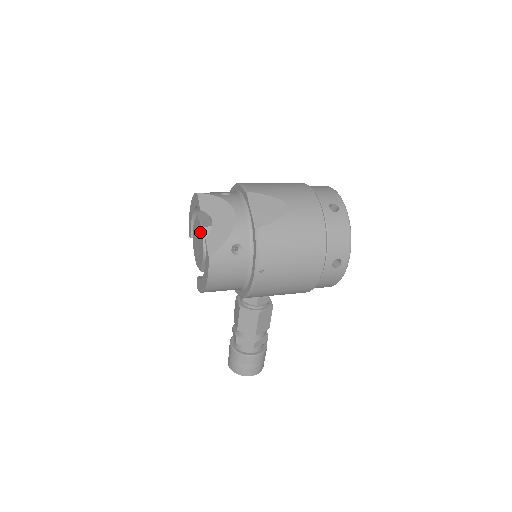
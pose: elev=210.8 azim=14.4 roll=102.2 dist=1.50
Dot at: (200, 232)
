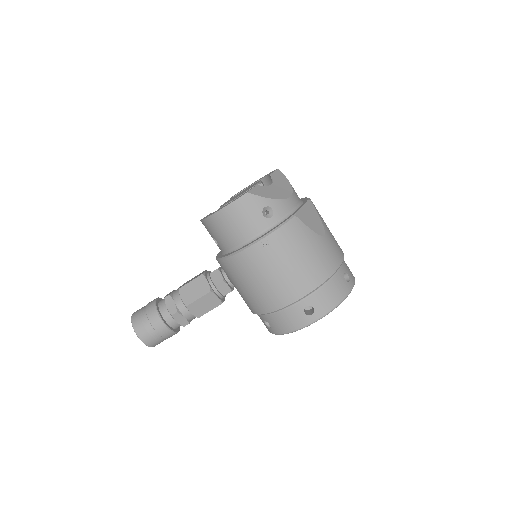
Dot at: (253, 185)
